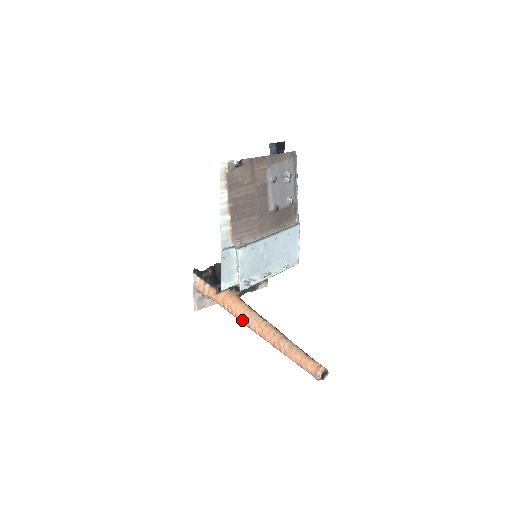
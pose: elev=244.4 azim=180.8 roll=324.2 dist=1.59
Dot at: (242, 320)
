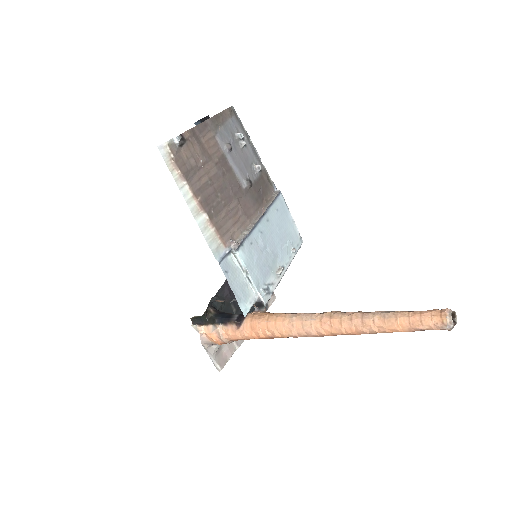
Dot at: (293, 333)
